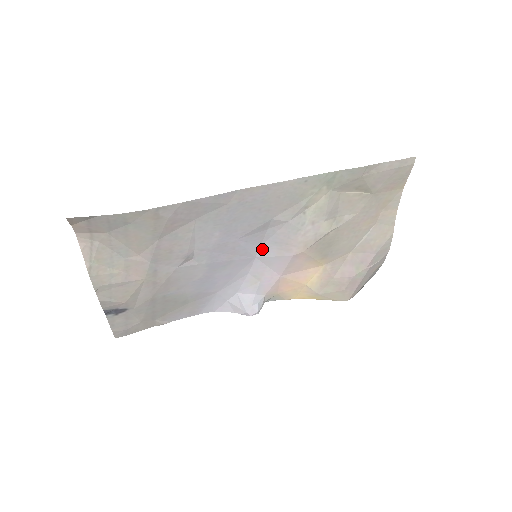
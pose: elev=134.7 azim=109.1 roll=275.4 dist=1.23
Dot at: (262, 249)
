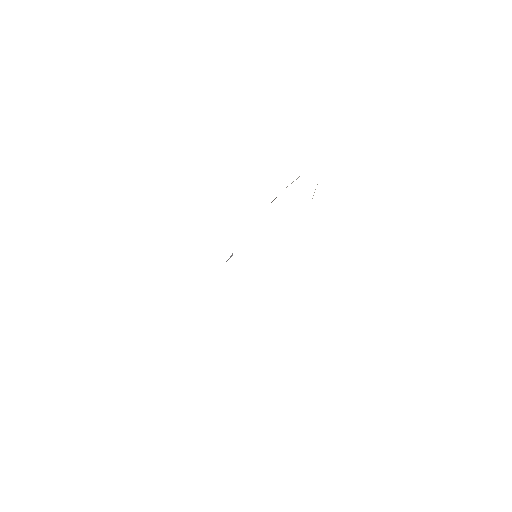
Dot at: occluded
